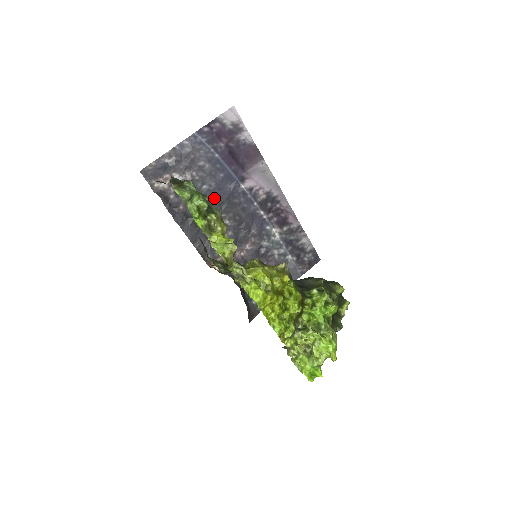
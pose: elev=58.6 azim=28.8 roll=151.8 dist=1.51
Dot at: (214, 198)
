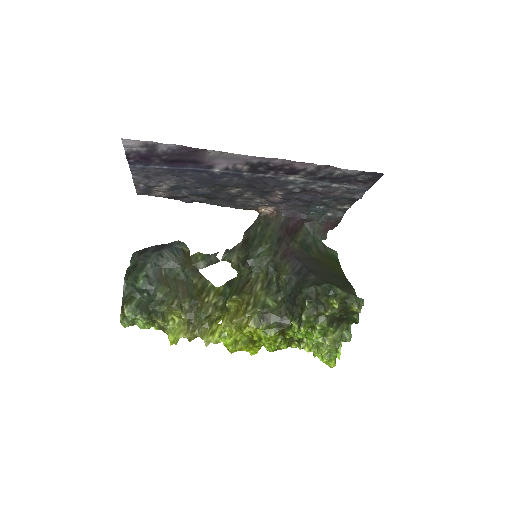
Dot at: (205, 185)
